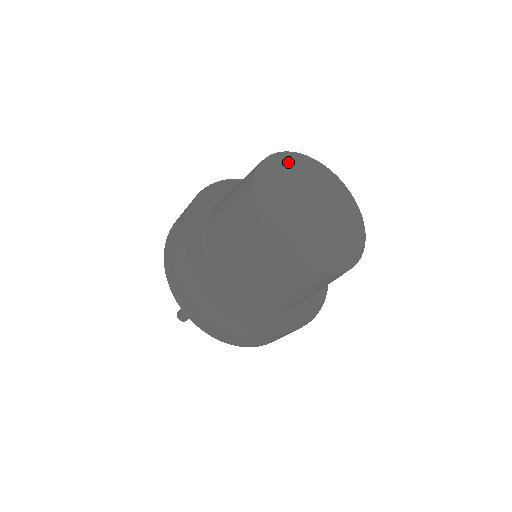
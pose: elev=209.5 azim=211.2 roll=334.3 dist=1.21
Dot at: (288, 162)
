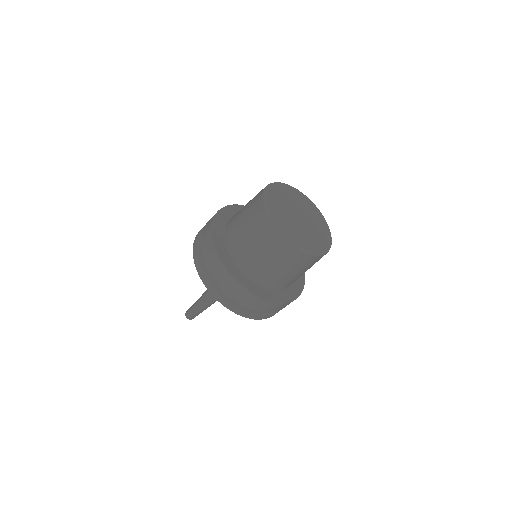
Dot at: (288, 189)
